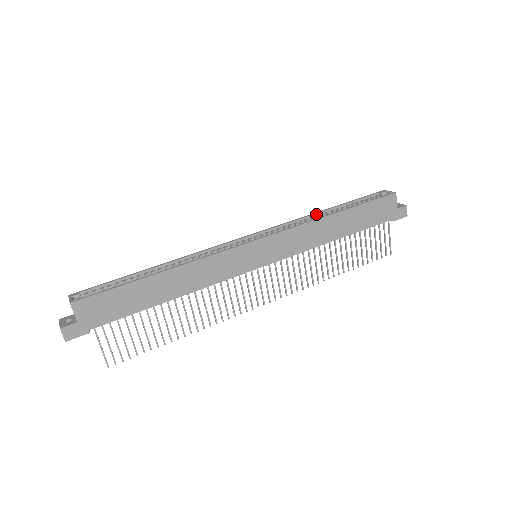
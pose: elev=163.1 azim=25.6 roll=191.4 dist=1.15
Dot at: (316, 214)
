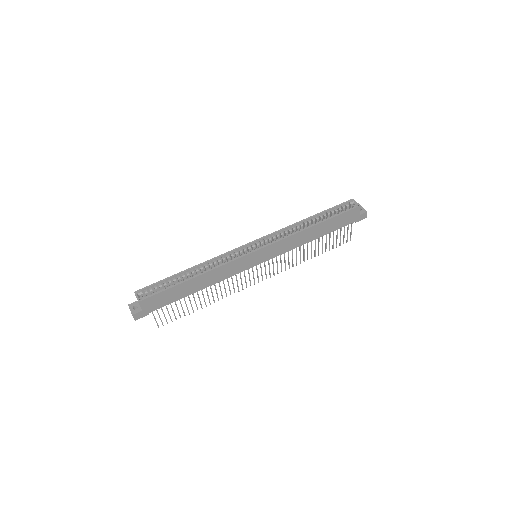
Dot at: (300, 222)
